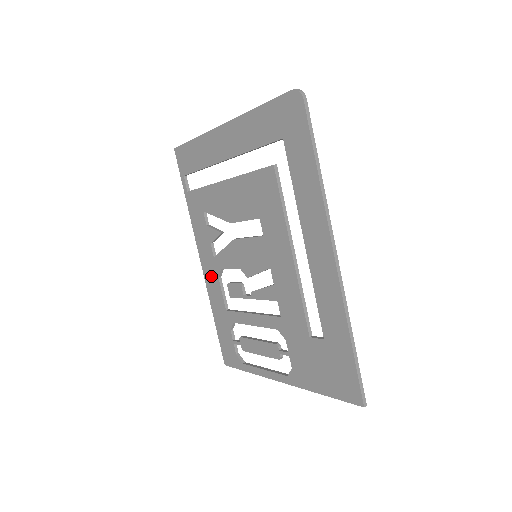
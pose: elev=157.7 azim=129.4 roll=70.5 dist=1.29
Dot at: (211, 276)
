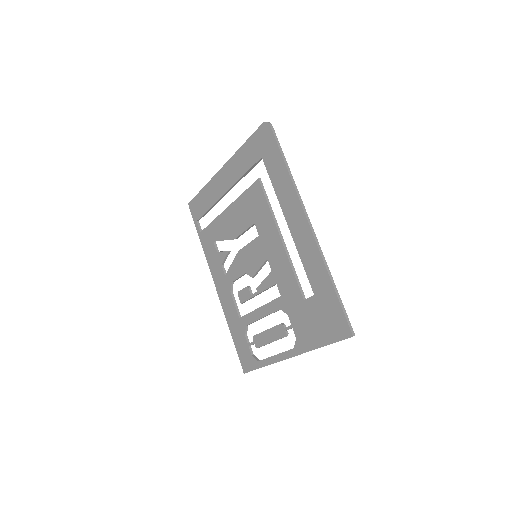
Dot at: (224, 294)
